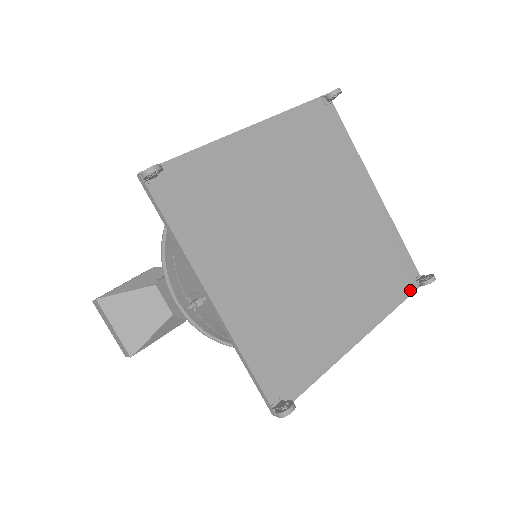
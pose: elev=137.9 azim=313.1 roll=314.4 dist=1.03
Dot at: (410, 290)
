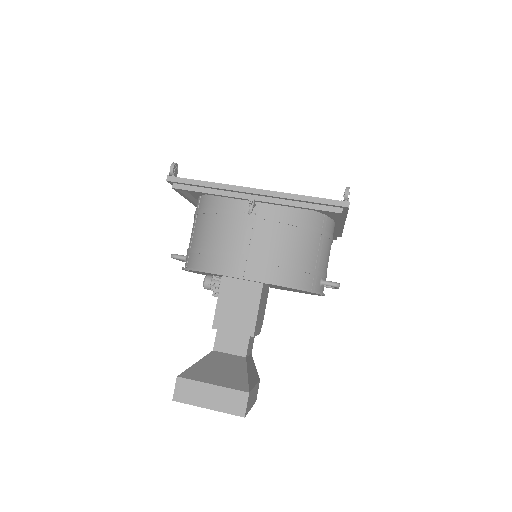
Dot at: occluded
